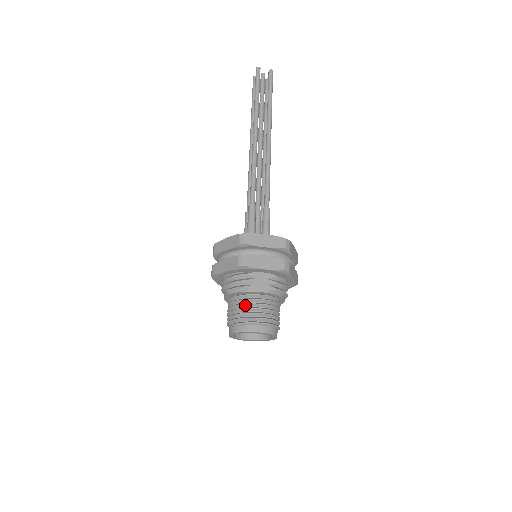
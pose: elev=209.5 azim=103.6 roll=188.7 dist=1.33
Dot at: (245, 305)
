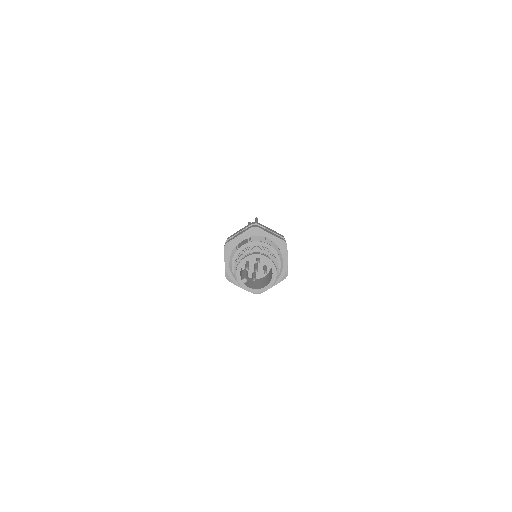
Dot at: occluded
